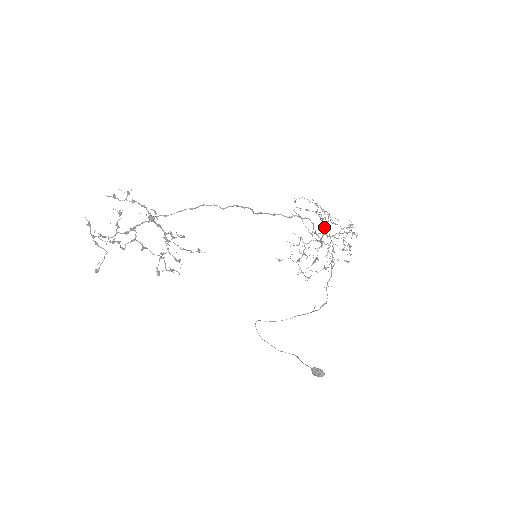
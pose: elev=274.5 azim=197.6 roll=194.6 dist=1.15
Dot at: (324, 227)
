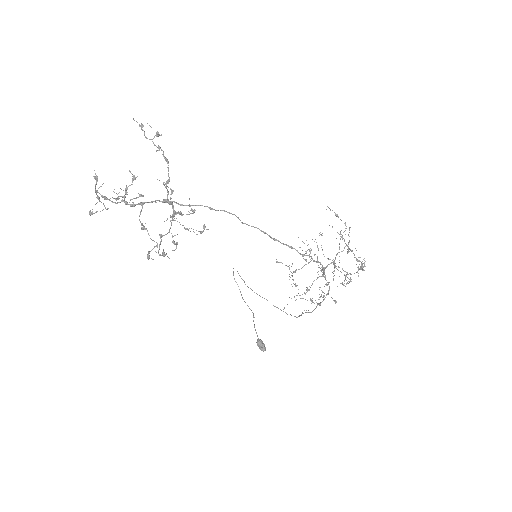
Dot at: occluded
